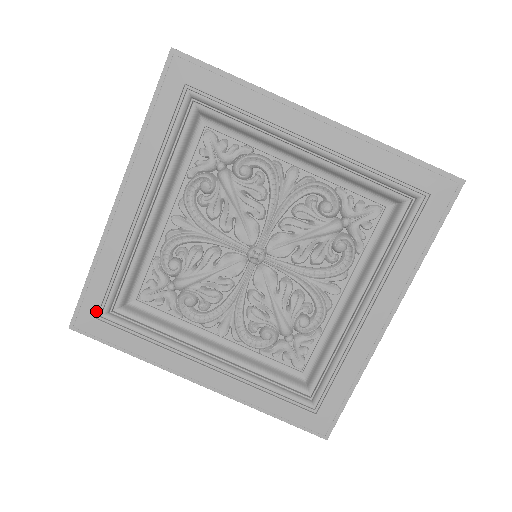
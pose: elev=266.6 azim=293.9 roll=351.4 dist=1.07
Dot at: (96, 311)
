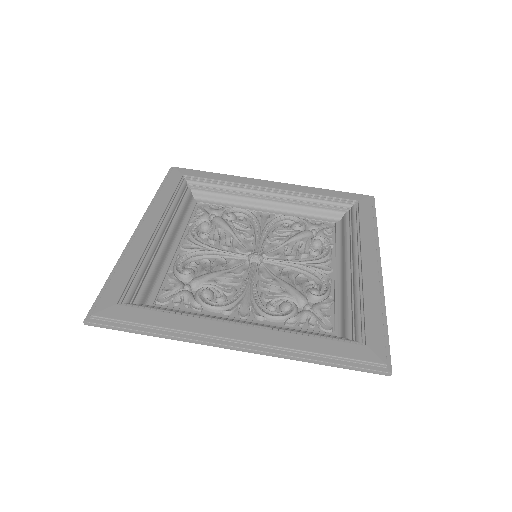
Dot at: (117, 298)
